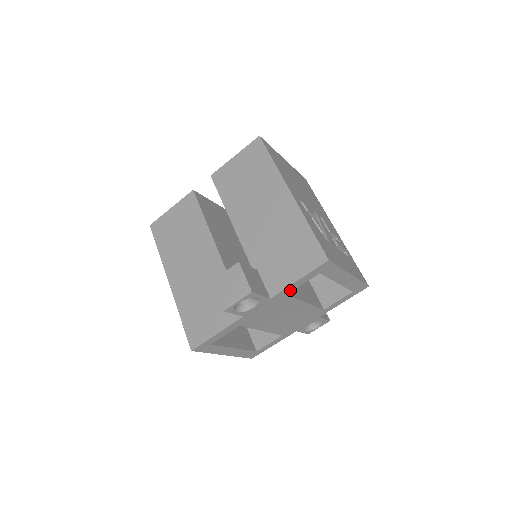
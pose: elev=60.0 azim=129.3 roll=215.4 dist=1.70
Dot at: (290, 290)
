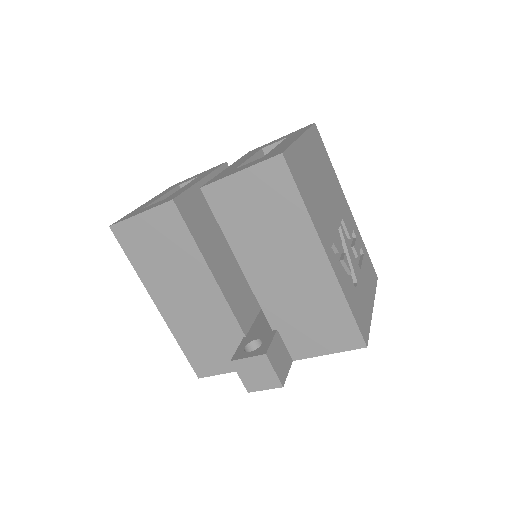
Dot at: occluded
